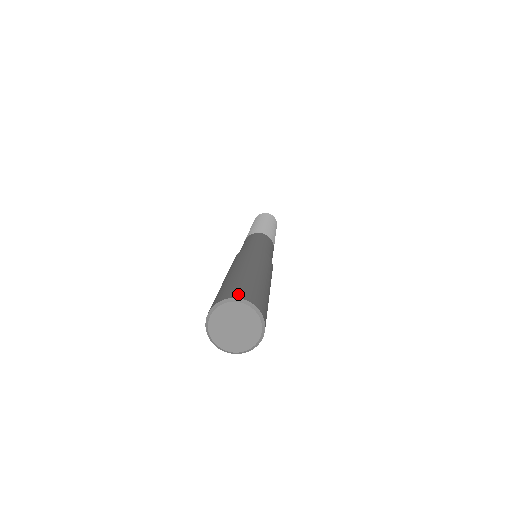
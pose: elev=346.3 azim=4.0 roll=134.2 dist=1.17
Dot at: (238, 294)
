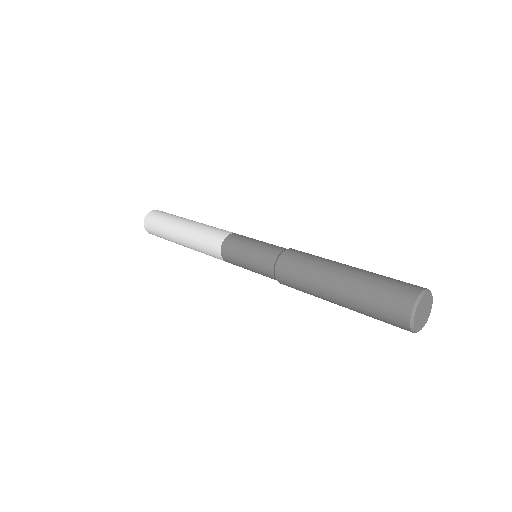
Dot at: (419, 286)
